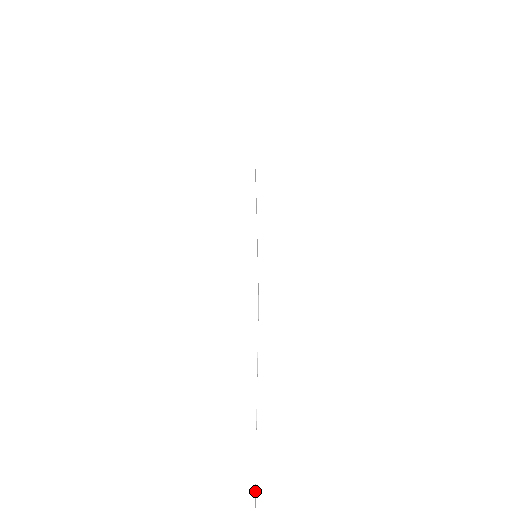
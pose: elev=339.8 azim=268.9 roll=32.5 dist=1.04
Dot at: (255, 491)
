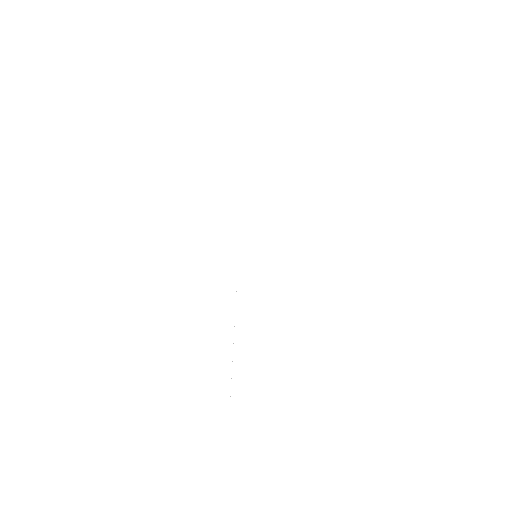
Dot at: occluded
